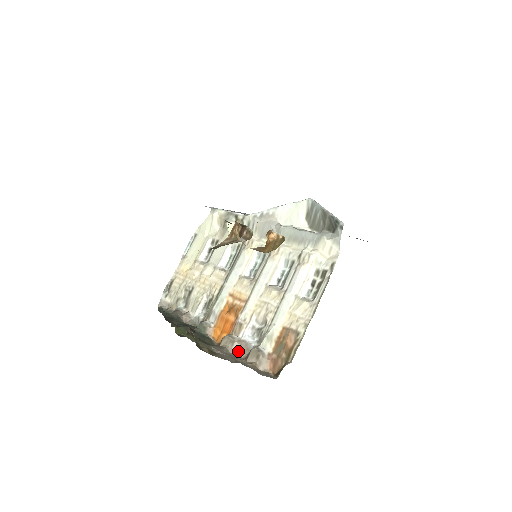
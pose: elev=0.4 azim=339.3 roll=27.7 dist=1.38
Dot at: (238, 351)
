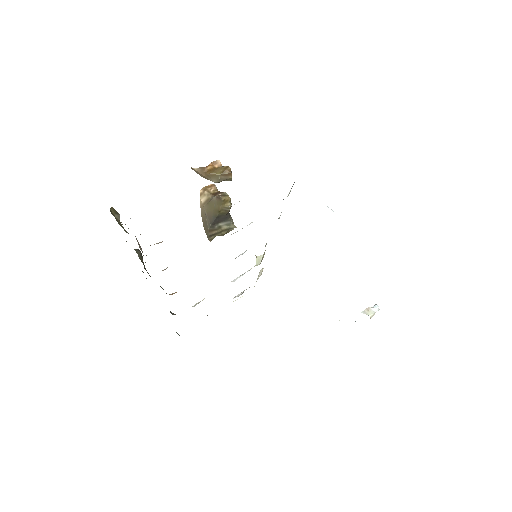
Dot at: occluded
